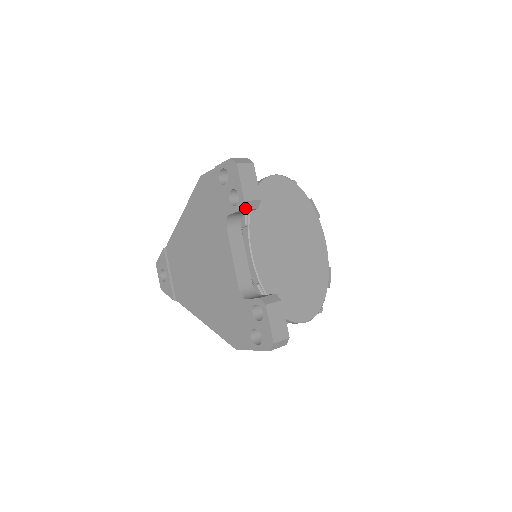
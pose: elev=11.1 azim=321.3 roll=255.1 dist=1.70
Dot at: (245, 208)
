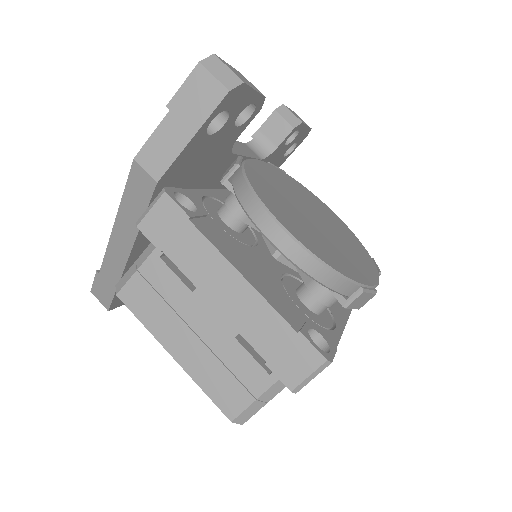
Dot at: (280, 113)
